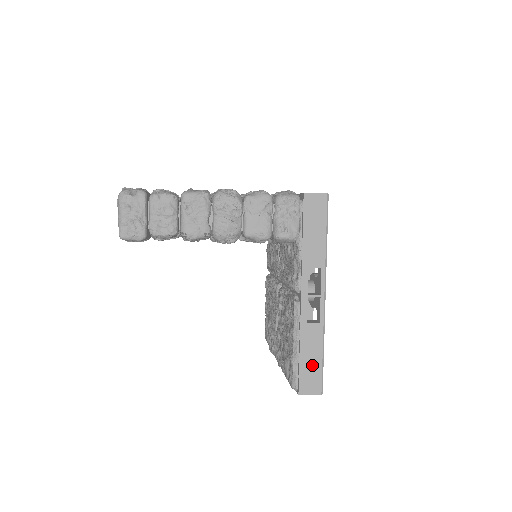
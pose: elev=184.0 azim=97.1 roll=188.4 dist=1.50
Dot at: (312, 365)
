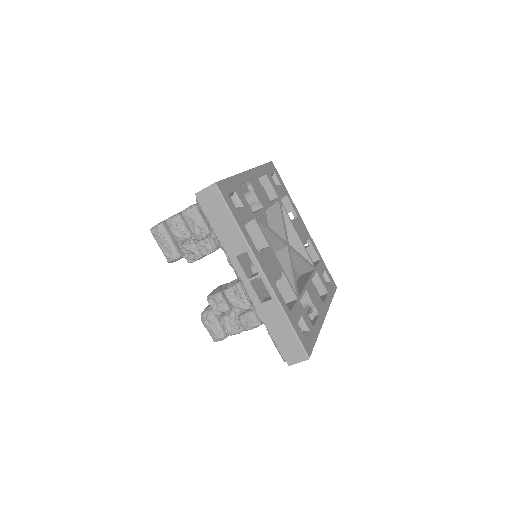
Dot at: occluded
